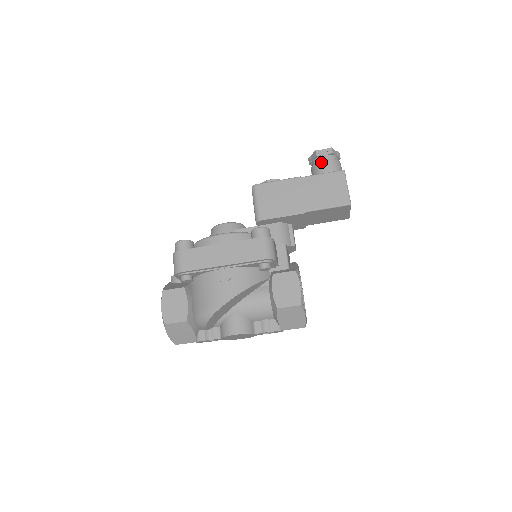
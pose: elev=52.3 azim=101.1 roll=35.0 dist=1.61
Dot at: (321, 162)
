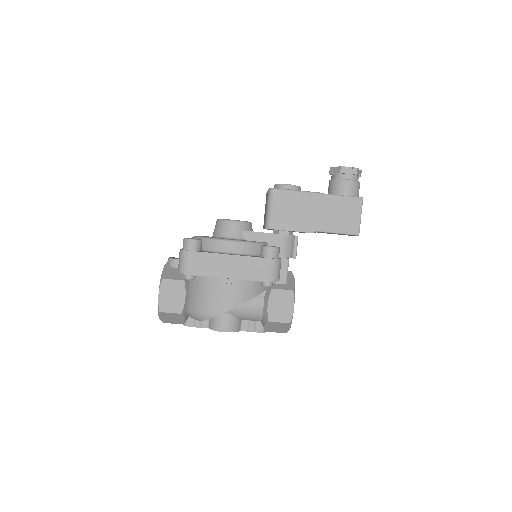
Dot at: (343, 181)
